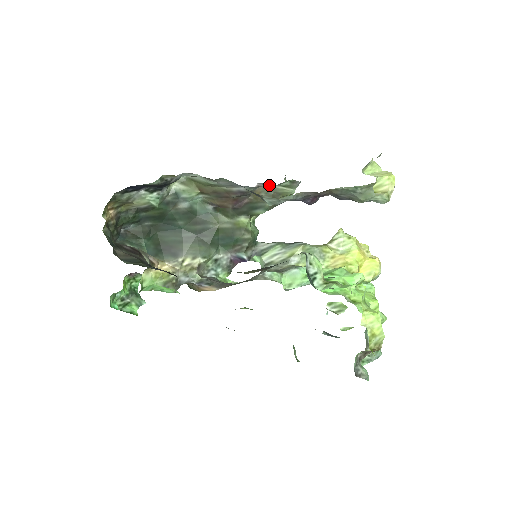
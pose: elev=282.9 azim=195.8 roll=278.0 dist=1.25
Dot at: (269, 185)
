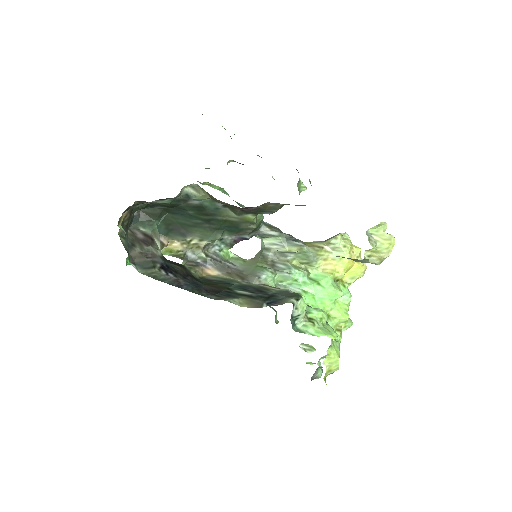
Dot at: occluded
